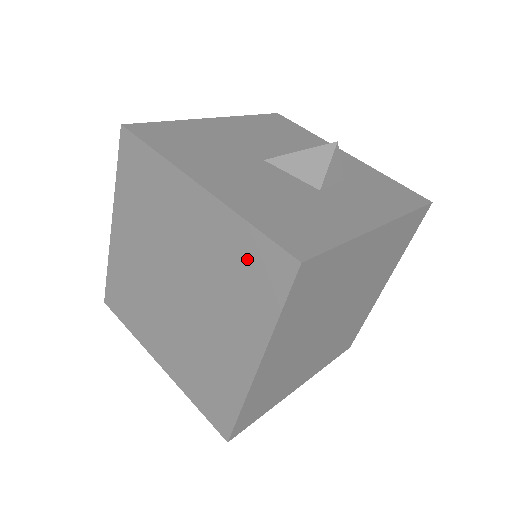
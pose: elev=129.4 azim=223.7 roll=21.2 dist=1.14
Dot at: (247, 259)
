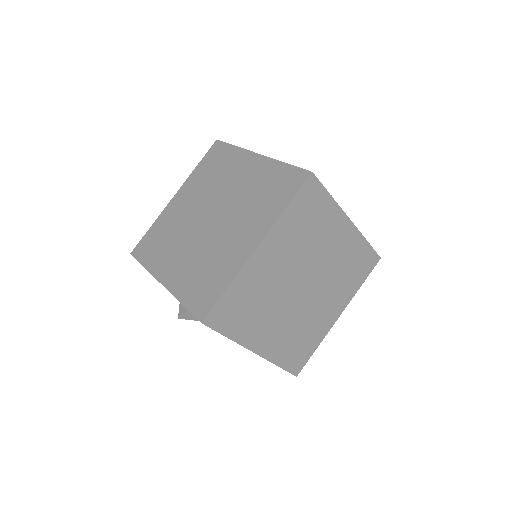
Dot at: (276, 181)
